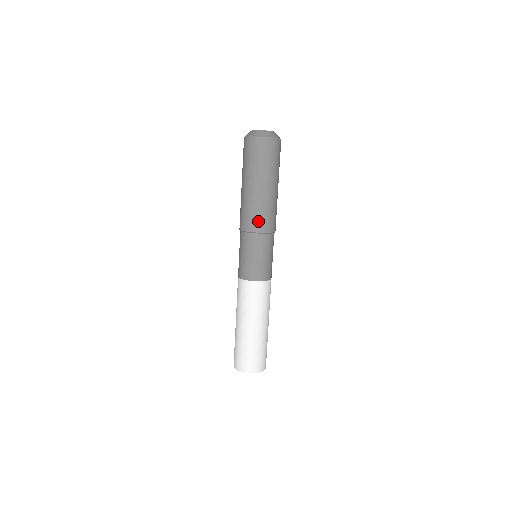
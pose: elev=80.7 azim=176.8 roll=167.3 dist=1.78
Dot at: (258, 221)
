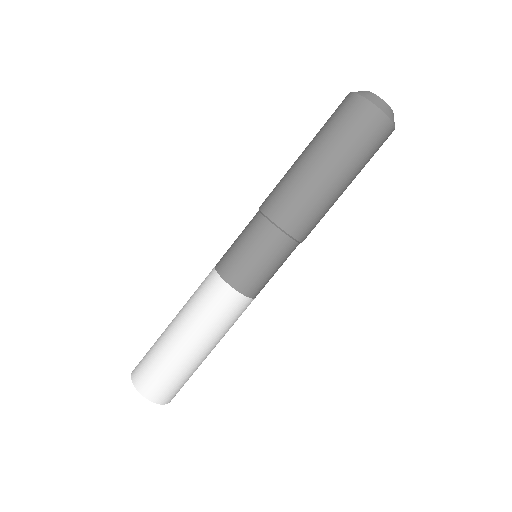
Dot at: (296, 217)
